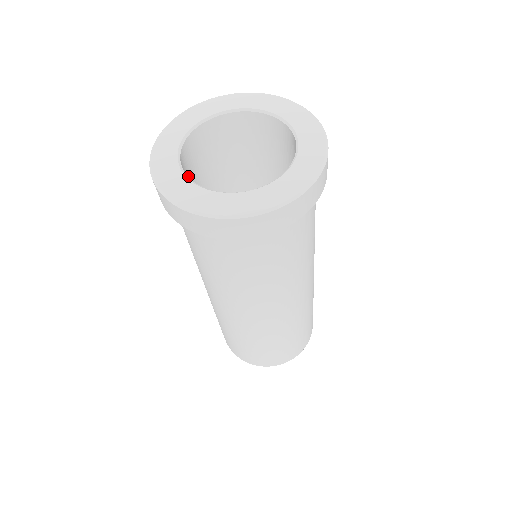
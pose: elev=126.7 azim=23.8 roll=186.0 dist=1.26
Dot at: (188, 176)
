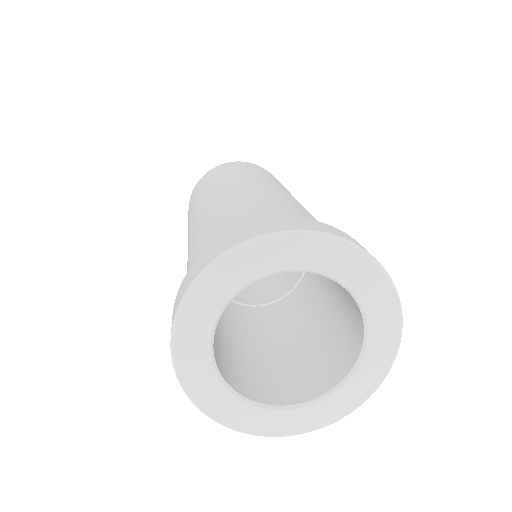
Dot at: occluded
